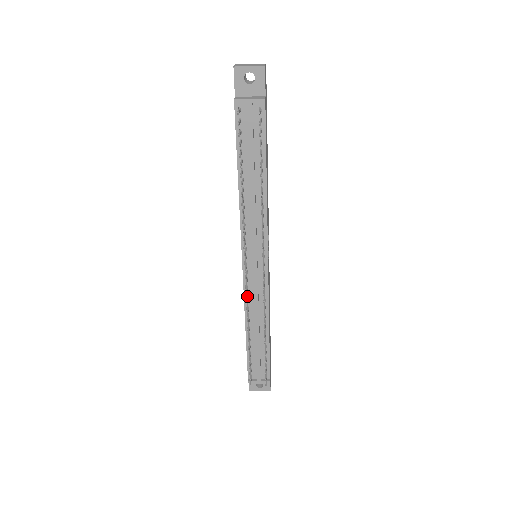
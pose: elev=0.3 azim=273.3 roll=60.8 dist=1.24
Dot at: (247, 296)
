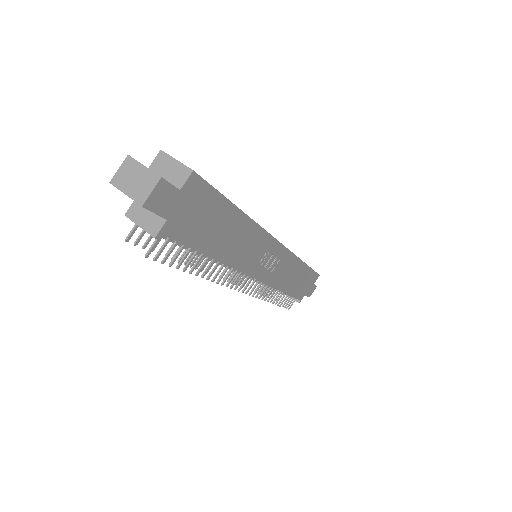
Dot at: occluded
